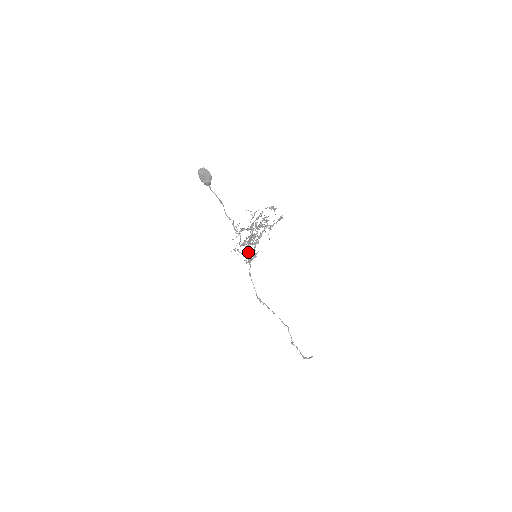
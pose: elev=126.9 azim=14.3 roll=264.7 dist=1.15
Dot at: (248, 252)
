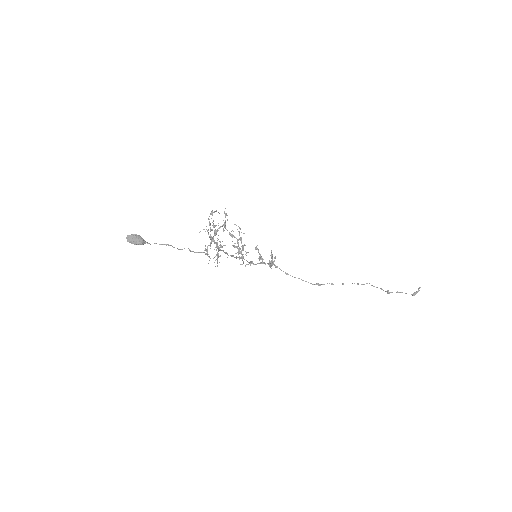
Dot at: (259, 259)
